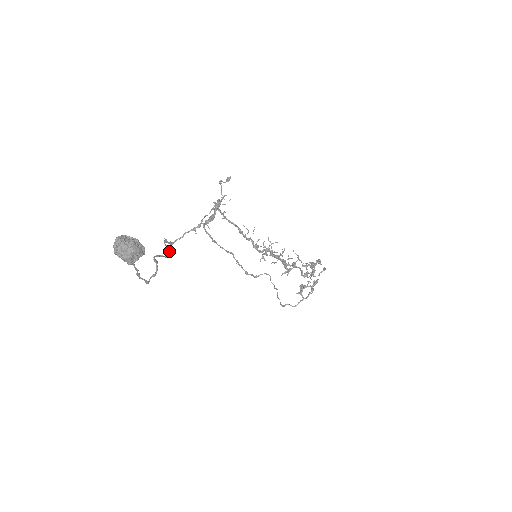
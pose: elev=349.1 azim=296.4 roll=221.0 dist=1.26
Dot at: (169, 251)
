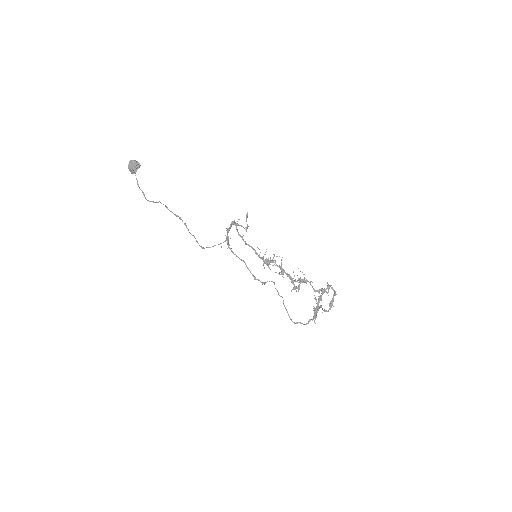
Dot at: (181, 219)
